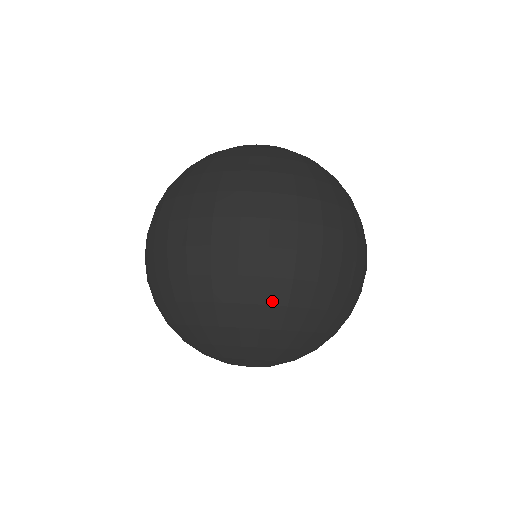
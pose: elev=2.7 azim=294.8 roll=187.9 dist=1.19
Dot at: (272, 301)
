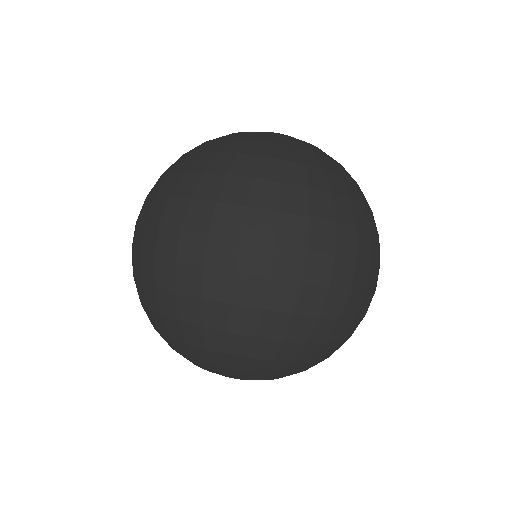
Dot at: (211, 324)
